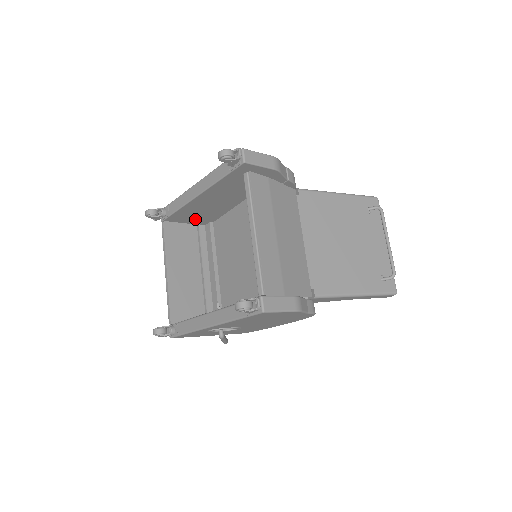
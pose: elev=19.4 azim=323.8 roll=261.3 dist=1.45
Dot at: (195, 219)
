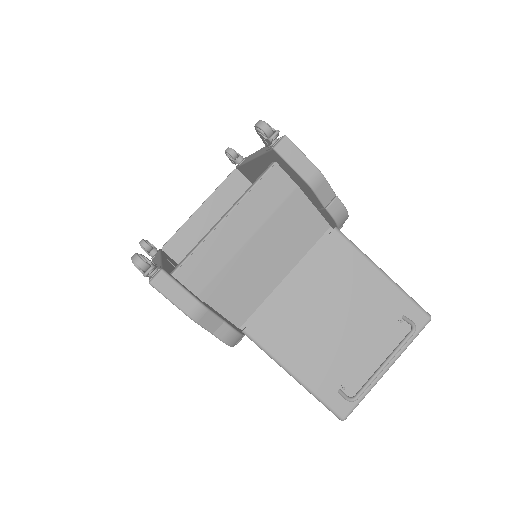
Dot at: occluded
